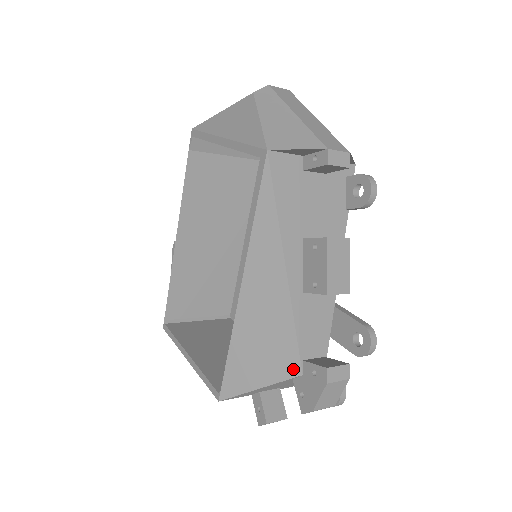
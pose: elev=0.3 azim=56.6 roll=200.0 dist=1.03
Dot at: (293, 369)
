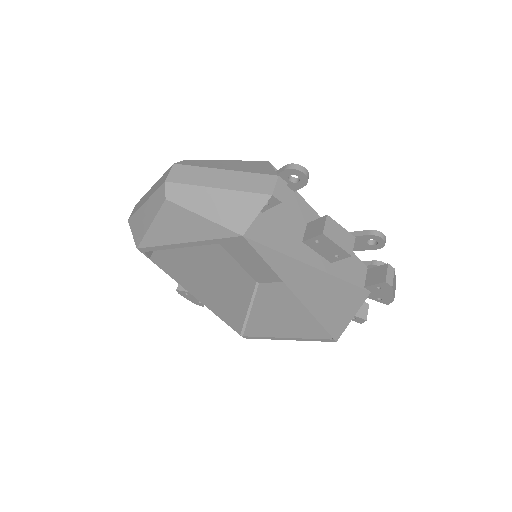
Dot at: (363, 295)
